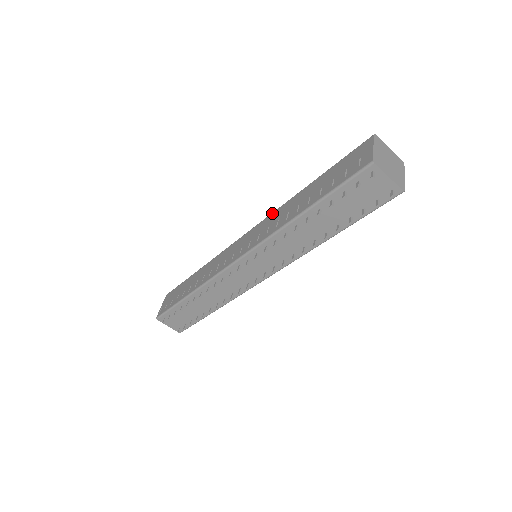
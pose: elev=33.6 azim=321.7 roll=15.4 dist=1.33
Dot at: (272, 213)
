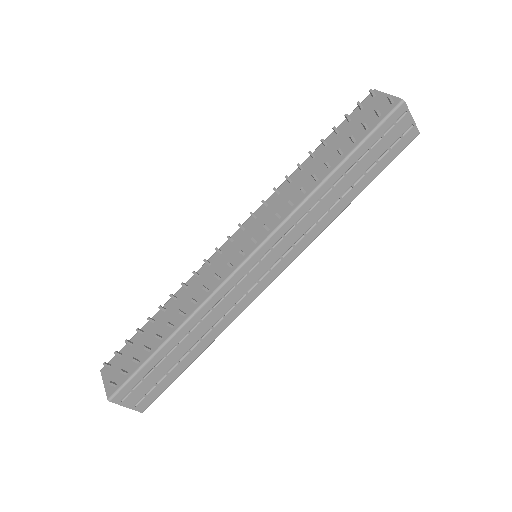
Dot at: occluded
